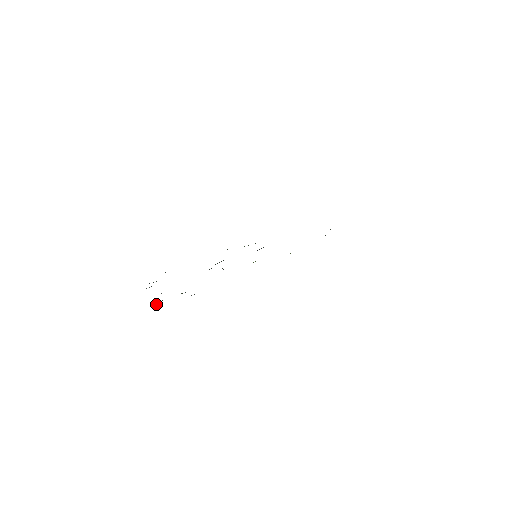
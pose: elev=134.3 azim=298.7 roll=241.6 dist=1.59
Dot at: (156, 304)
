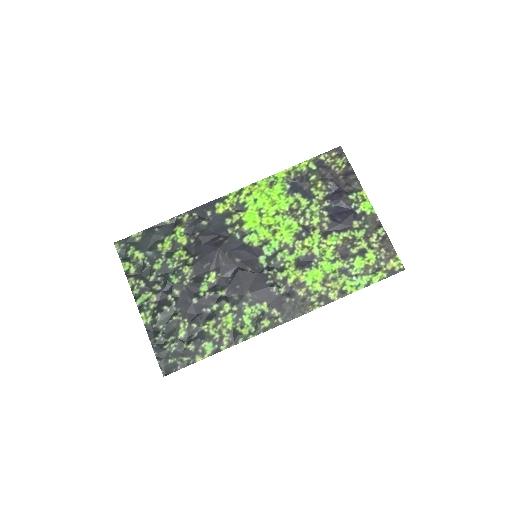
Dot at: (140, 263)
